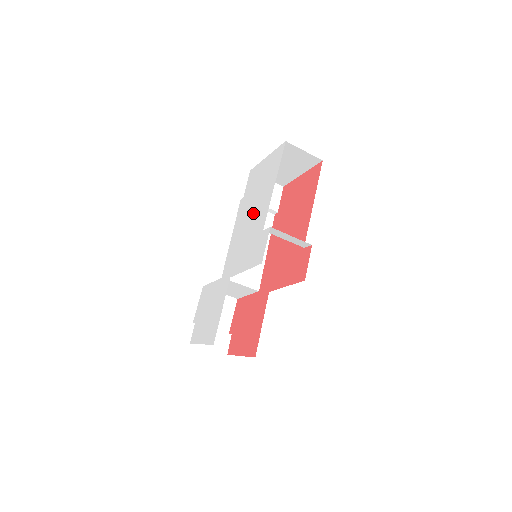
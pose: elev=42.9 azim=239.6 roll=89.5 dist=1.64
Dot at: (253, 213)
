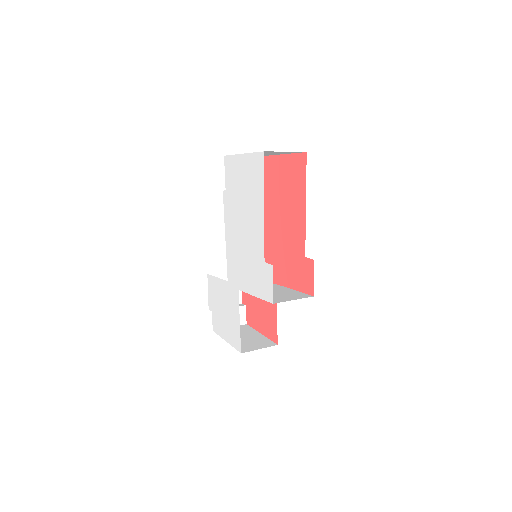
Dot at: (245, 227)
